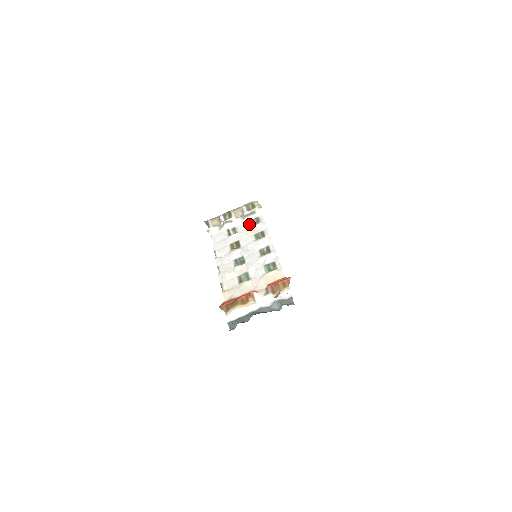
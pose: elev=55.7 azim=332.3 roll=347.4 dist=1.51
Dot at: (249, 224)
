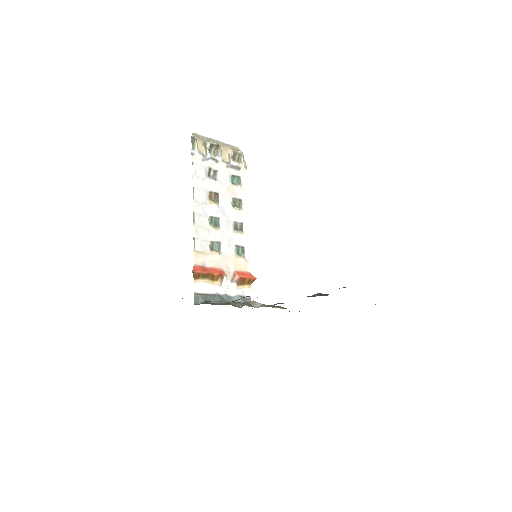
Dot at: (231, 179)
